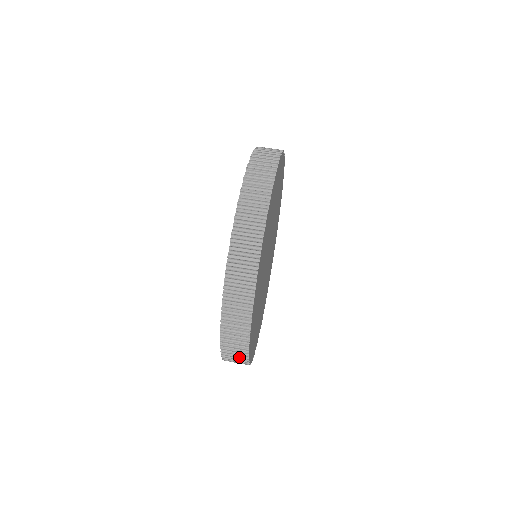
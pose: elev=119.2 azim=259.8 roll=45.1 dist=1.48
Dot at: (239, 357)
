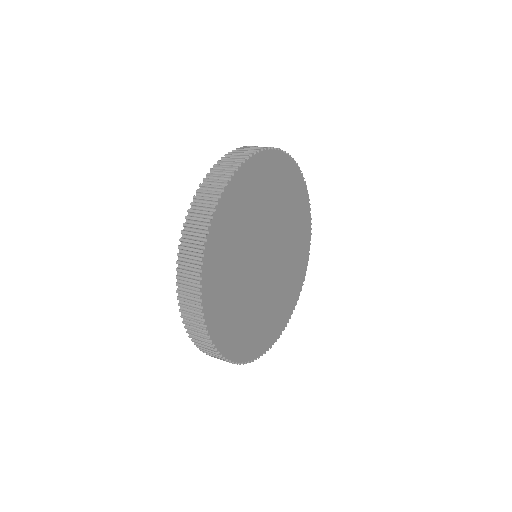
Dot at: (192, 272)
